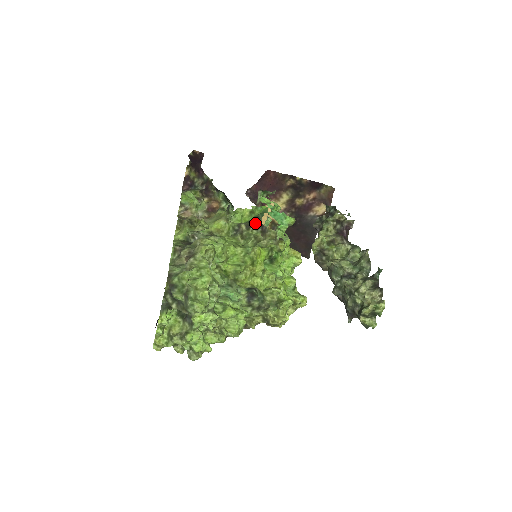
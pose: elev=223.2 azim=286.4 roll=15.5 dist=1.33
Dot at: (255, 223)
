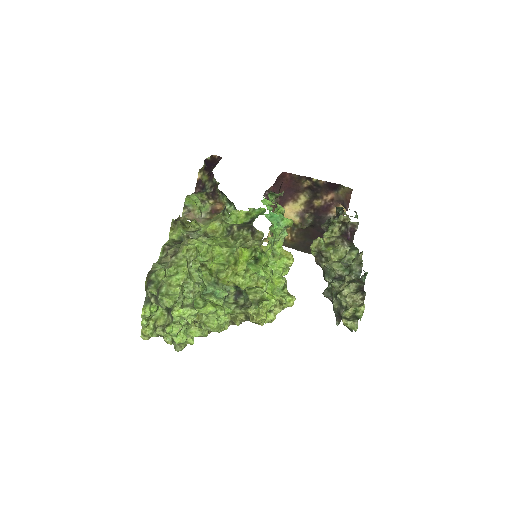
Dot at: (248, 224)
